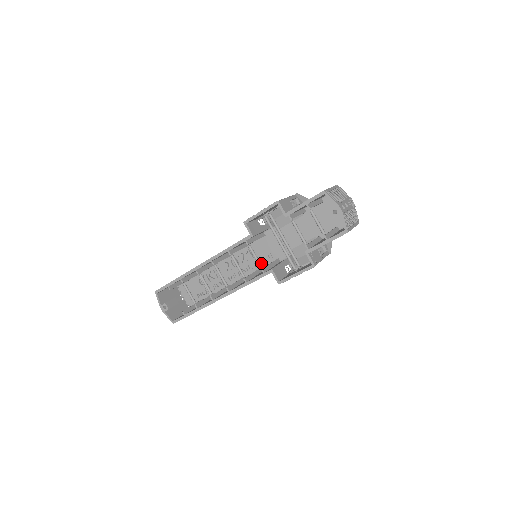
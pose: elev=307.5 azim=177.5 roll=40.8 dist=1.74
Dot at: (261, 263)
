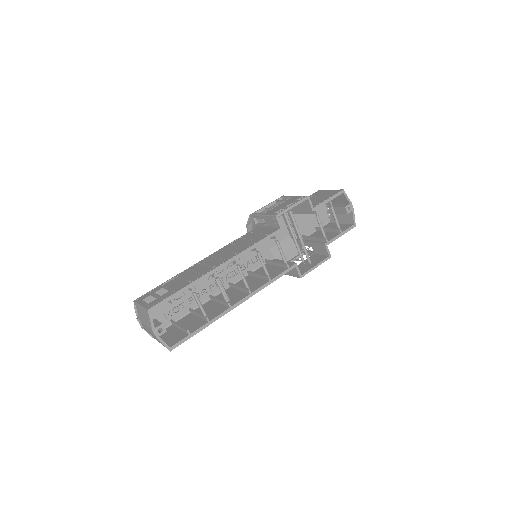
Dot at: (248, 266)
